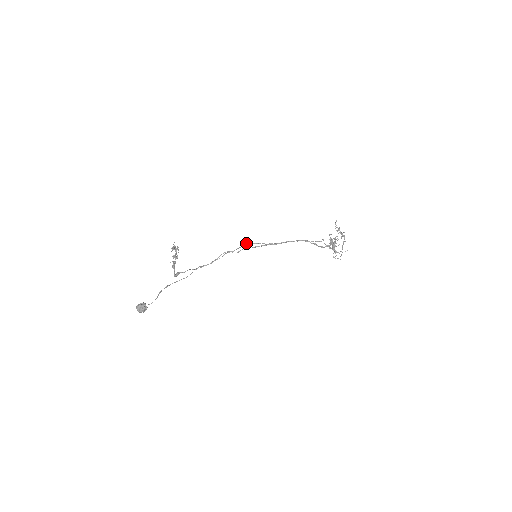
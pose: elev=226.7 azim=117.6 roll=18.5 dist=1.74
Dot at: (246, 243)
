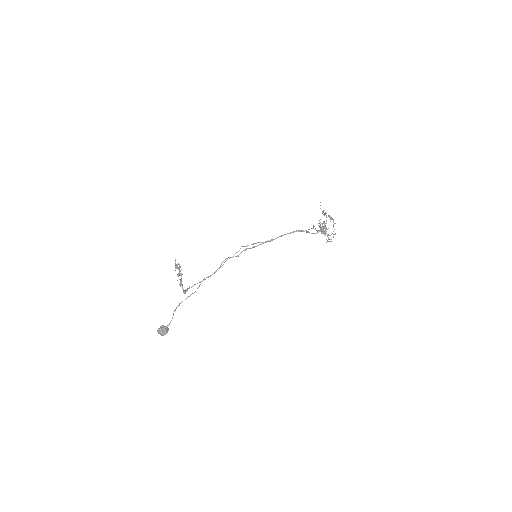
Dot at: (243, 246)
